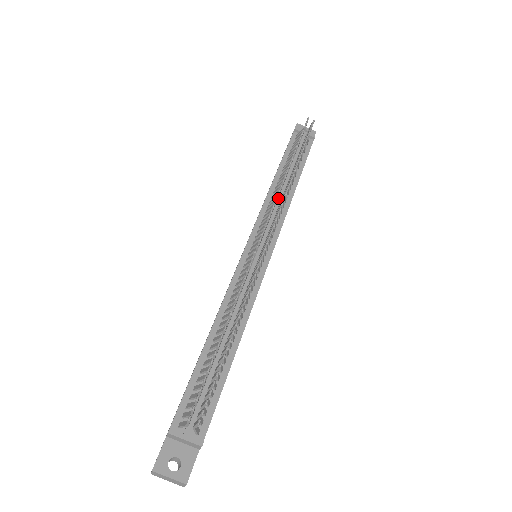
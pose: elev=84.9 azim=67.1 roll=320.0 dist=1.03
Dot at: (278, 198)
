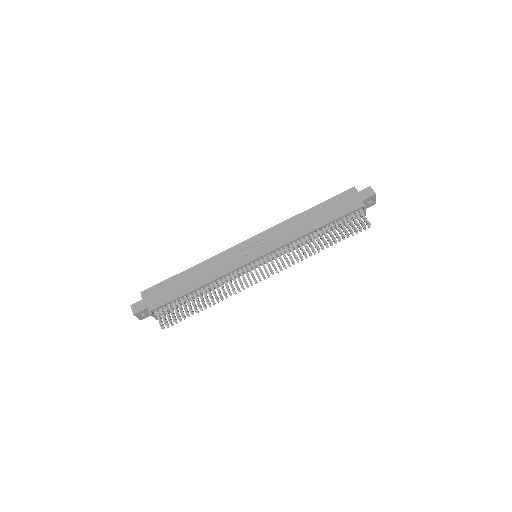
Dot at: (299, 244)
